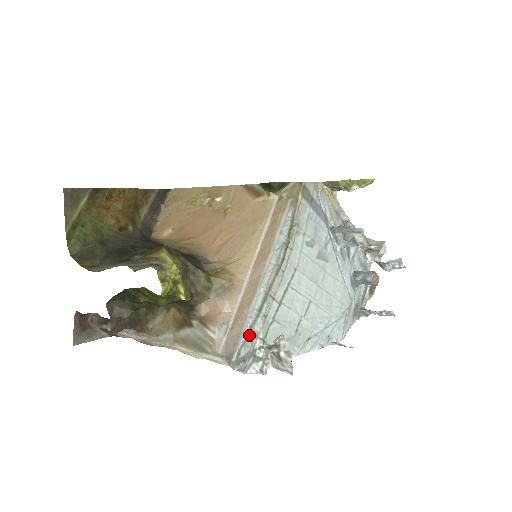
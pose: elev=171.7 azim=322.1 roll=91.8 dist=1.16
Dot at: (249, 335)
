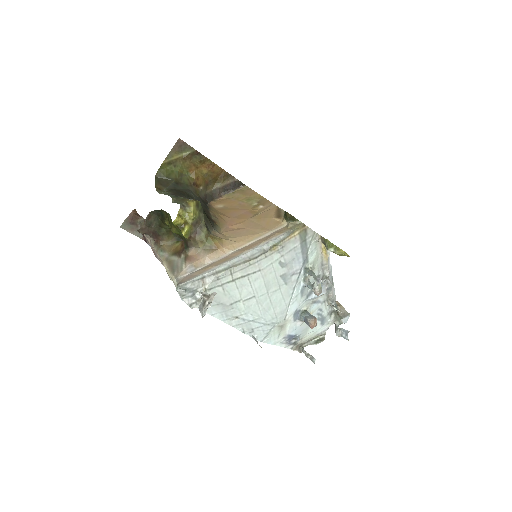
Dot at: (200, 280)
